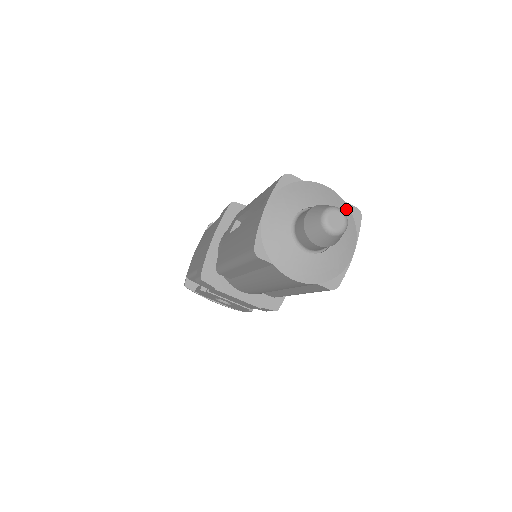
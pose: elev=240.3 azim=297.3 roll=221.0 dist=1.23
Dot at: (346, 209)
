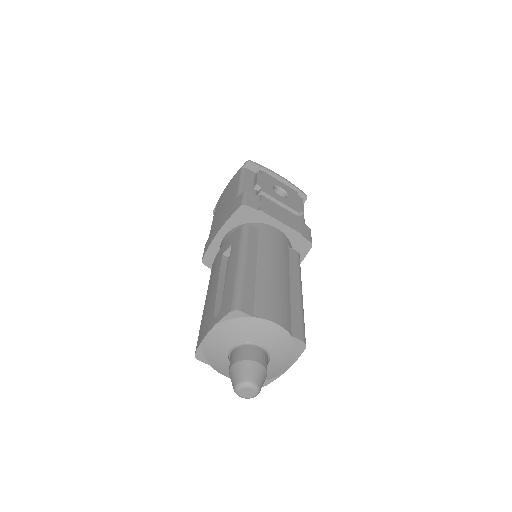
Dot at: (290, 342)
